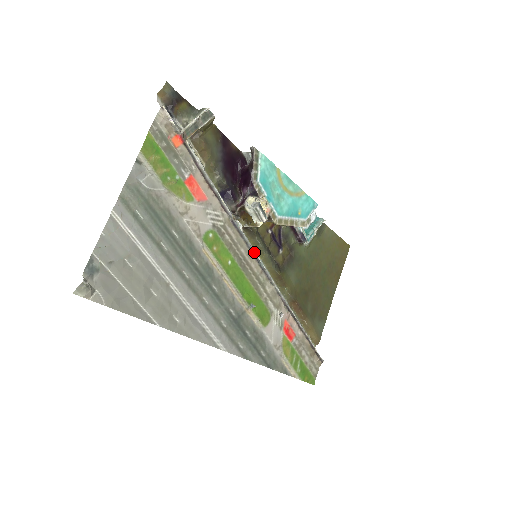
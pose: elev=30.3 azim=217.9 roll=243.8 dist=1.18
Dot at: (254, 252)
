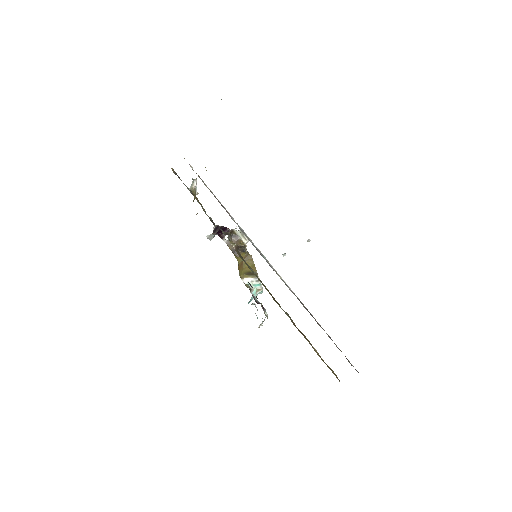
Dot at: (255, 247)
